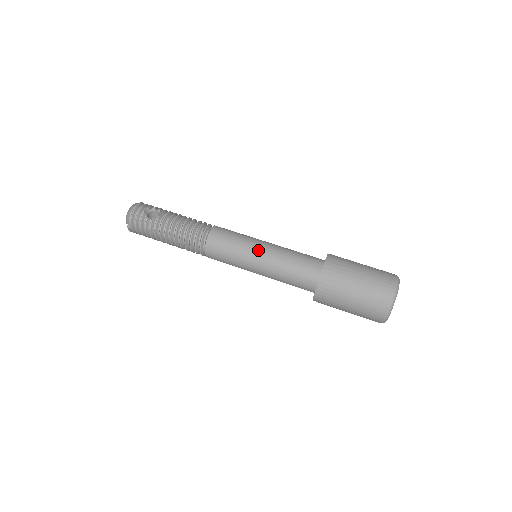
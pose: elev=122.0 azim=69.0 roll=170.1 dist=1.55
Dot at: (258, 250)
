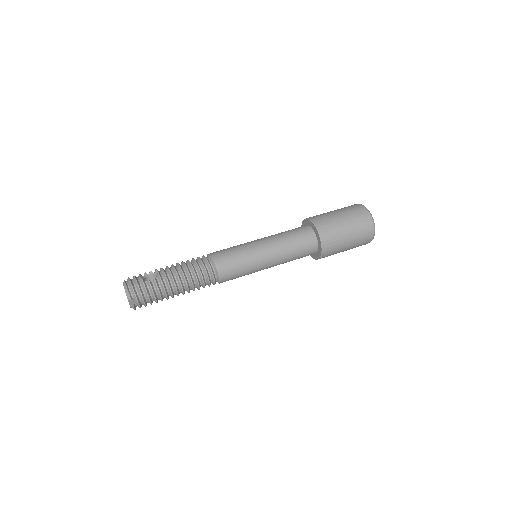
Dot at: (259, 245)
